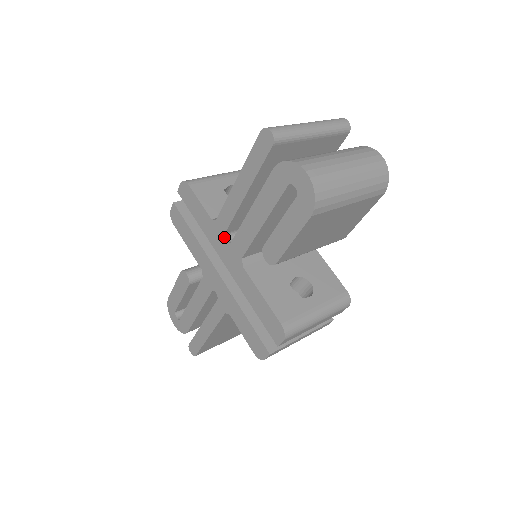
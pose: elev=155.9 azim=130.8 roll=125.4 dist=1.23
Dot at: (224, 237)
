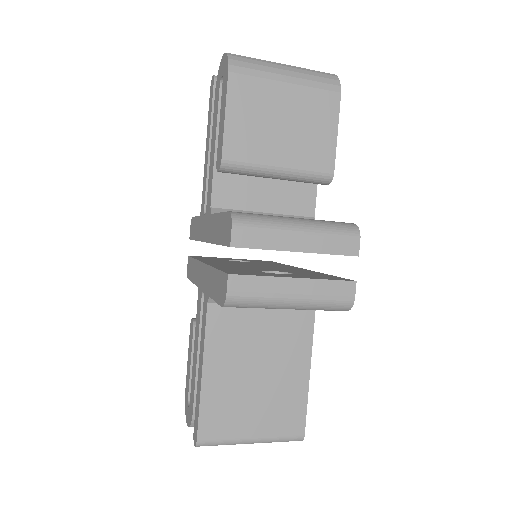
Dot at: (204, 214)
